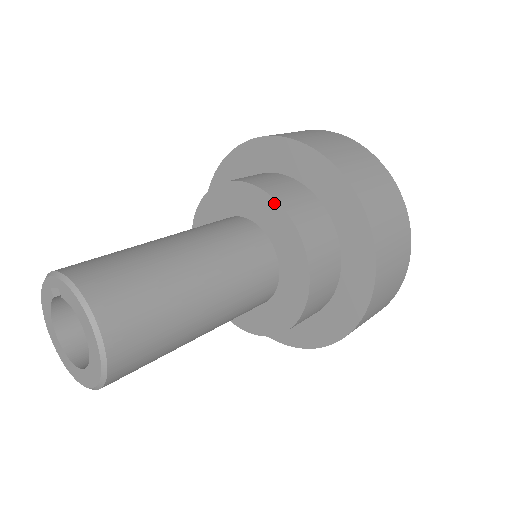
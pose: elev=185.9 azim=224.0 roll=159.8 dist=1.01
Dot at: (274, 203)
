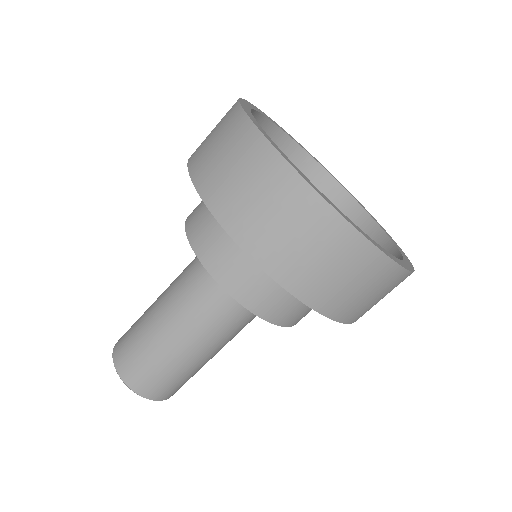
Dot at: (235, 298)
